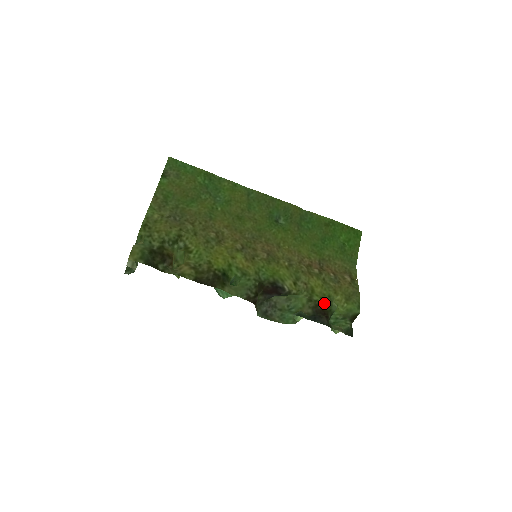
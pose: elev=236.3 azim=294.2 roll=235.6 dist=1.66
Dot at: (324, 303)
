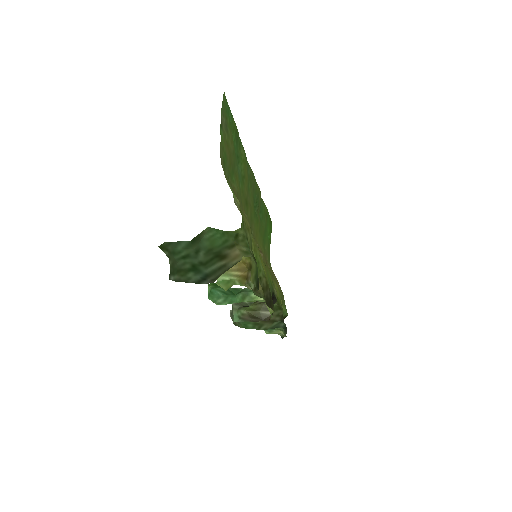
Dot at: occluded
